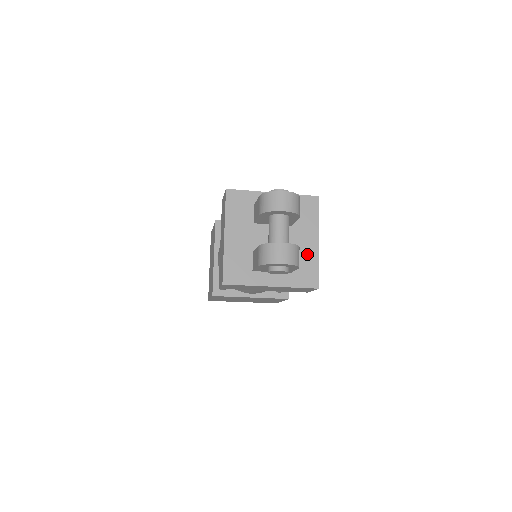
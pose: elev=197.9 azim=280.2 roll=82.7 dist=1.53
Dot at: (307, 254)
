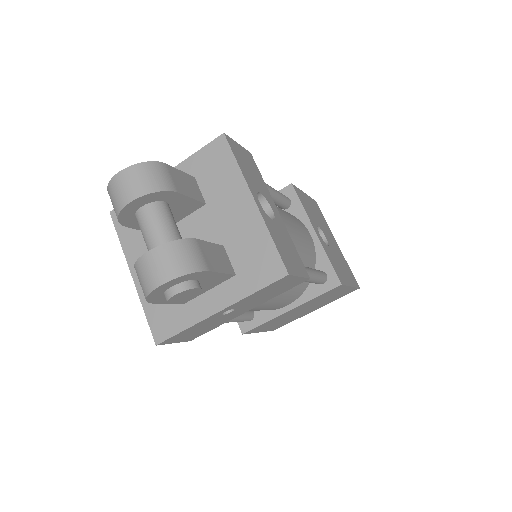
Dot at: (246, 231)
